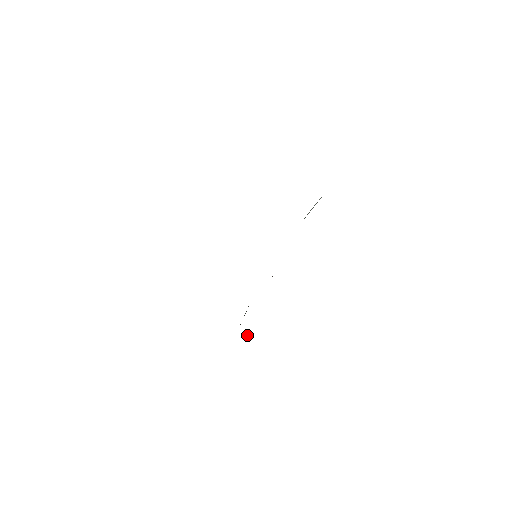
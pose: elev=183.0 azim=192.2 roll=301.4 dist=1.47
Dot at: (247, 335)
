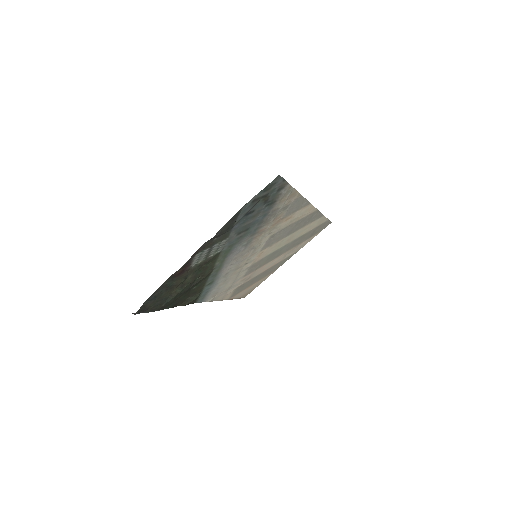
Dot at: (137, 313)
